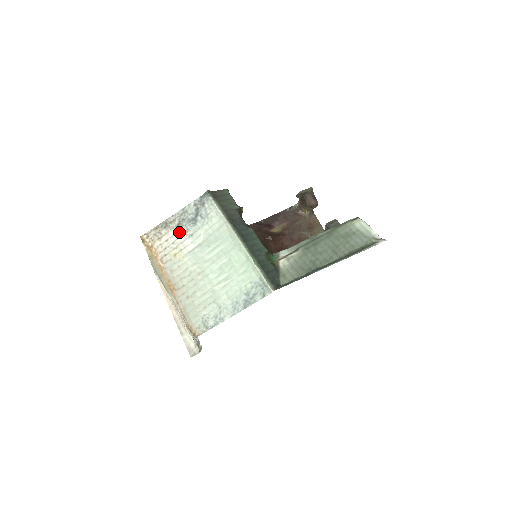
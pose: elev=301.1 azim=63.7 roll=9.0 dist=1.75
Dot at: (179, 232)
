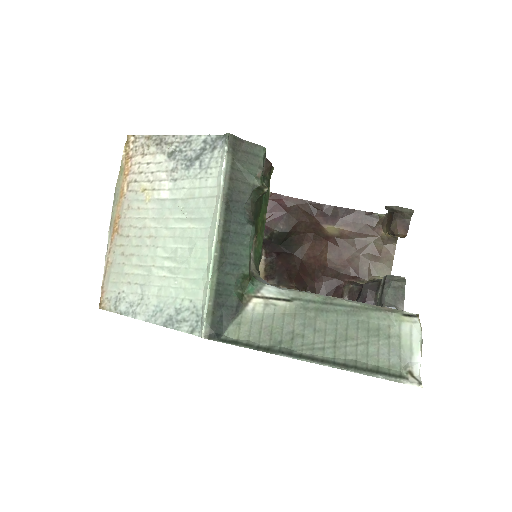
Dot at: (166, 164)
